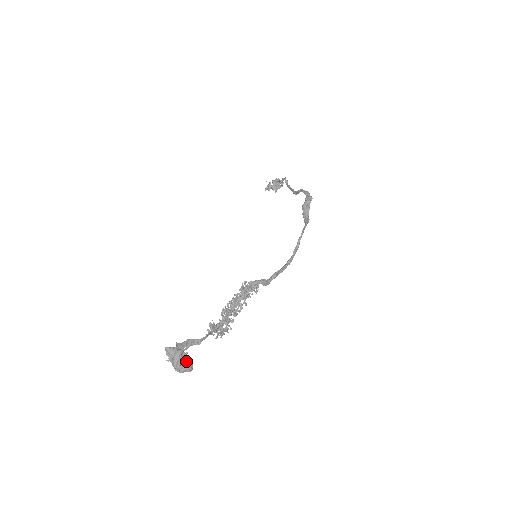
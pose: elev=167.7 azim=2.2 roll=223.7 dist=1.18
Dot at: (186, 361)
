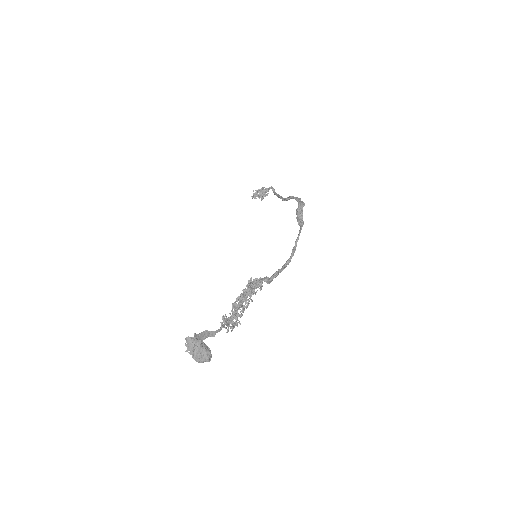
Dot at: (206, 351)
